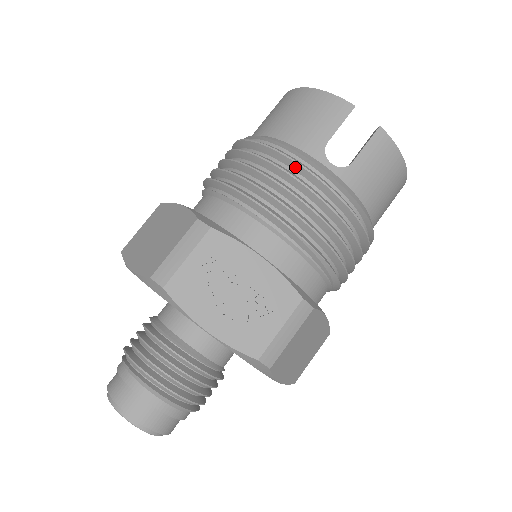
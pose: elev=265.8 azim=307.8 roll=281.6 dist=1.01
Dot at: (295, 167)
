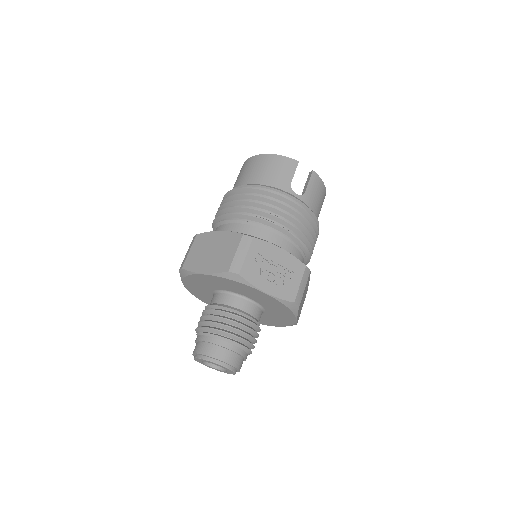
Dot at: (280, 198)
